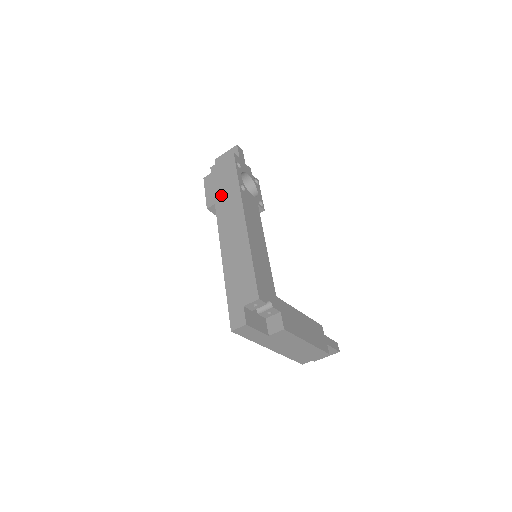
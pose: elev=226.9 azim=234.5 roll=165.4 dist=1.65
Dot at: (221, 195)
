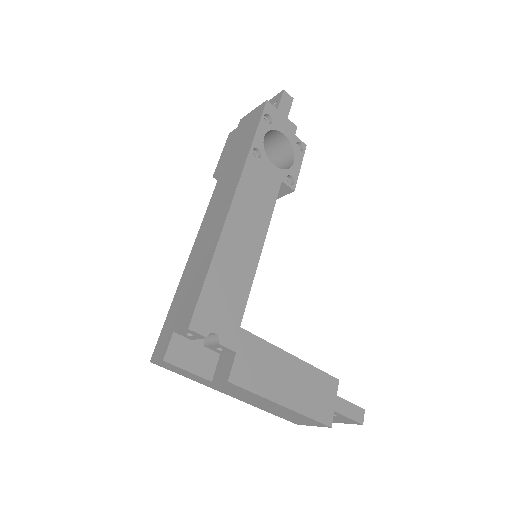
Dot at: (230, 160)
